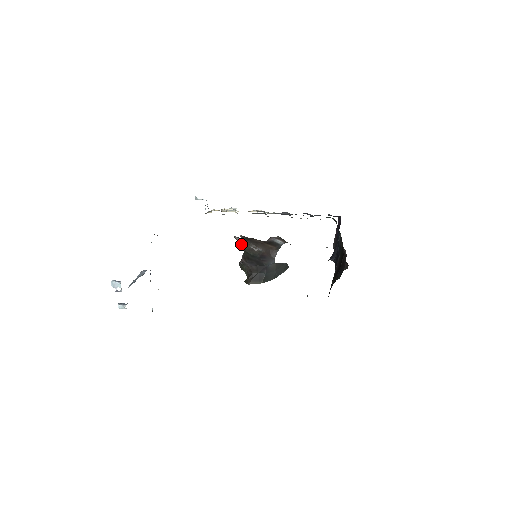
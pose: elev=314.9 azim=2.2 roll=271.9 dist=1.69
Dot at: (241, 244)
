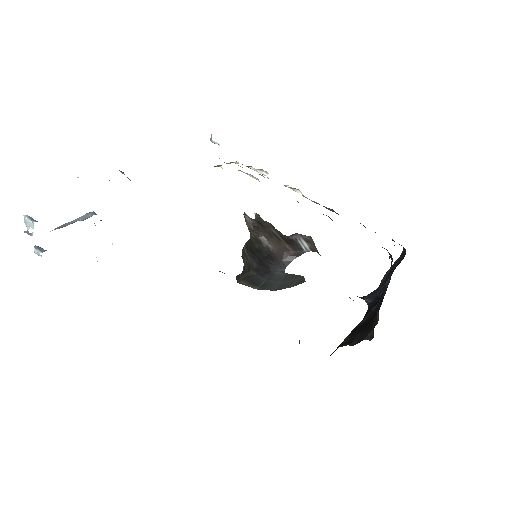
Dot at: (248, 228)
